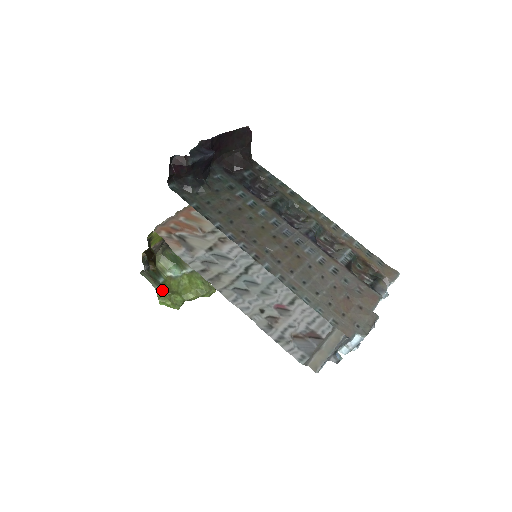
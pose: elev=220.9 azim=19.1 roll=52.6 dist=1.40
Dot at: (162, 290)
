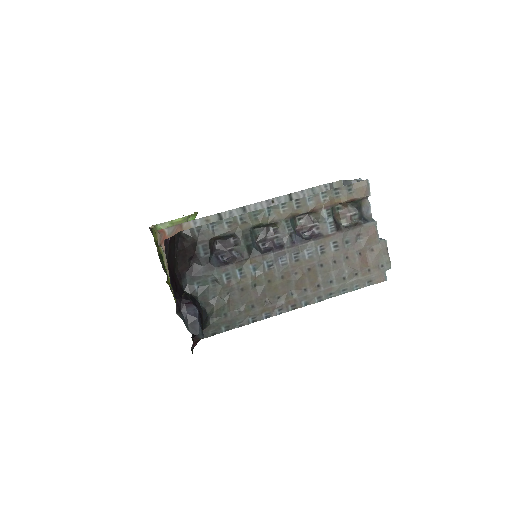
Dot at: occluded
